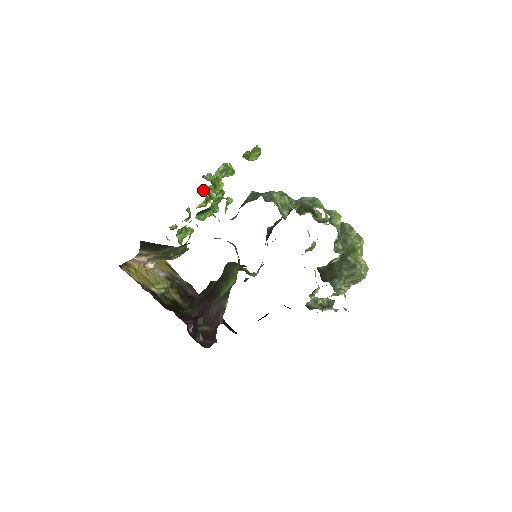
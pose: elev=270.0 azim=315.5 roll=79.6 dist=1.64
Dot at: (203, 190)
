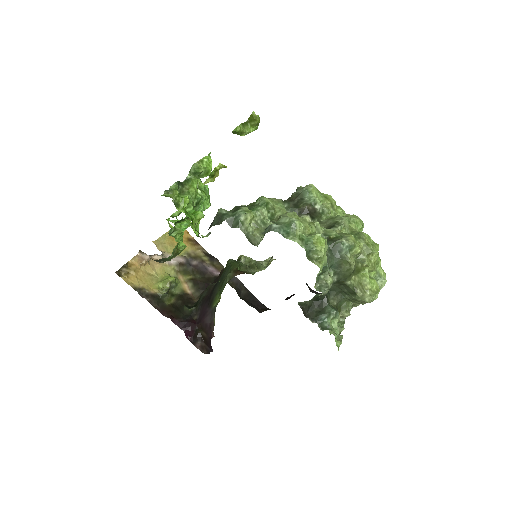
Dot at: occluded
